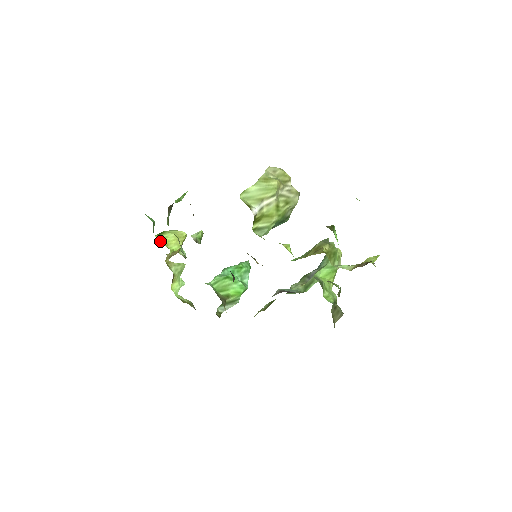
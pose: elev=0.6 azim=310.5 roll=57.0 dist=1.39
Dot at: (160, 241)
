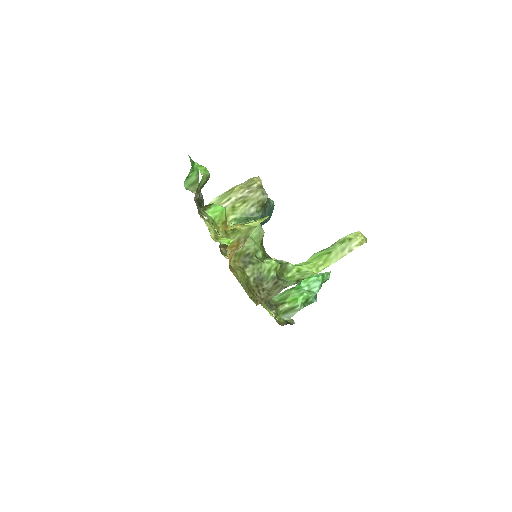
Dot at: occluded
